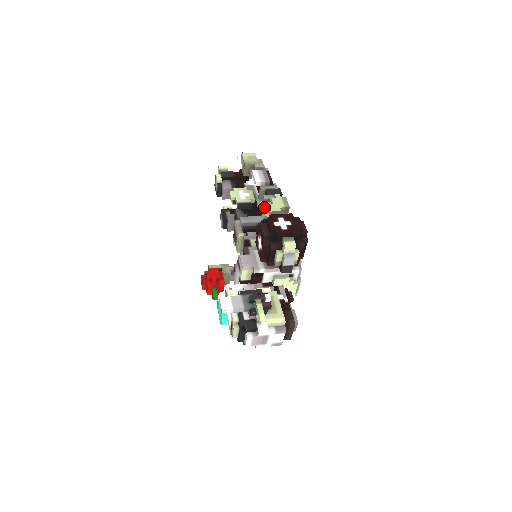
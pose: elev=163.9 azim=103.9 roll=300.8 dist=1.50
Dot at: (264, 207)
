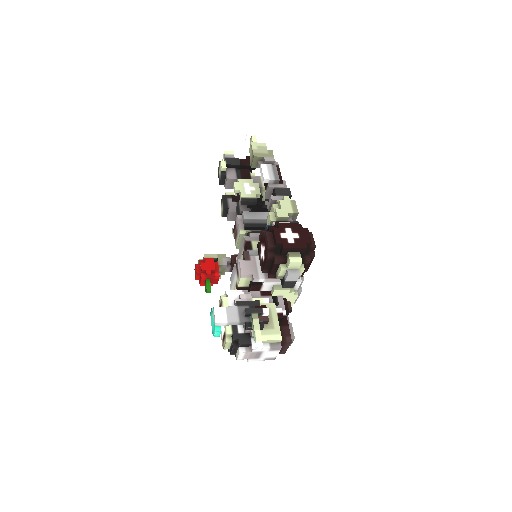
Dot at: occluded
